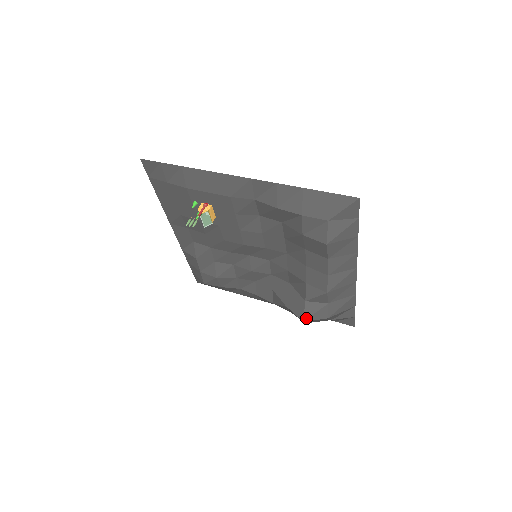
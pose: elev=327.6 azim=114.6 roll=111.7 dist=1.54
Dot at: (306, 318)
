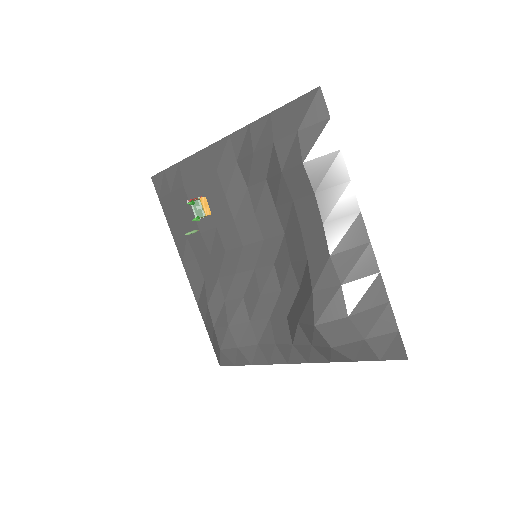
Dot at: (317, 319)
